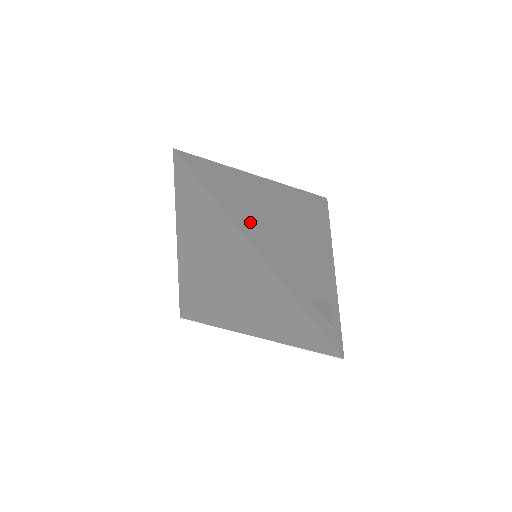
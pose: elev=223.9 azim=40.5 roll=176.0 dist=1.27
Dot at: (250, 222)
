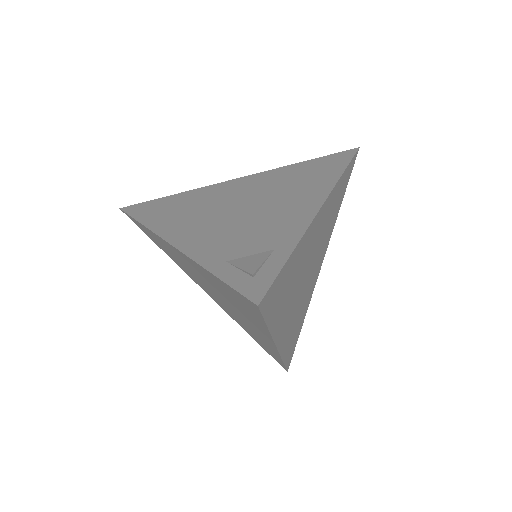
Dot at: (180, 222)
